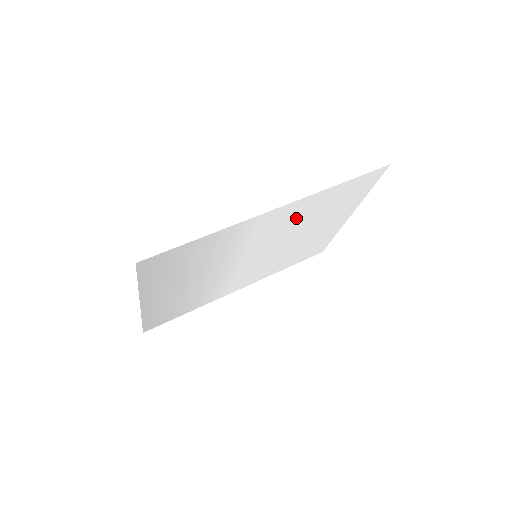
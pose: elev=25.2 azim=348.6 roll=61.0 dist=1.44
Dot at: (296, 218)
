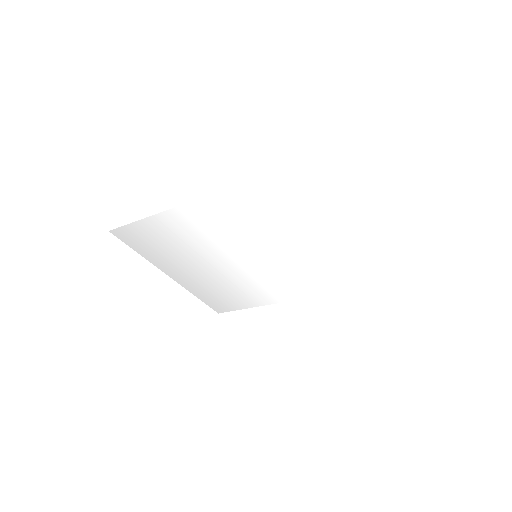
Dot at: (250, 216)
